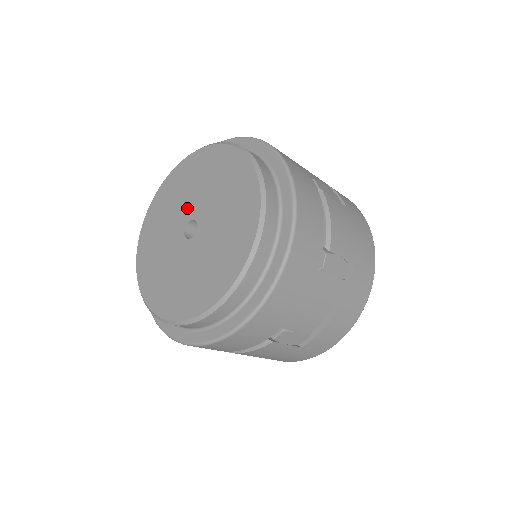
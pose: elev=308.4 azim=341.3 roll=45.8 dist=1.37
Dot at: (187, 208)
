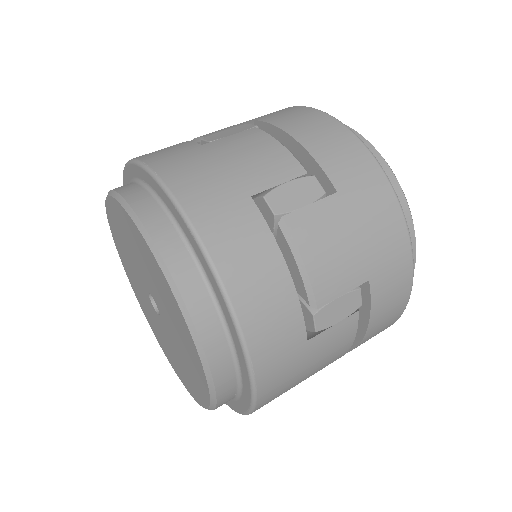
Dot at: (139, 274)
